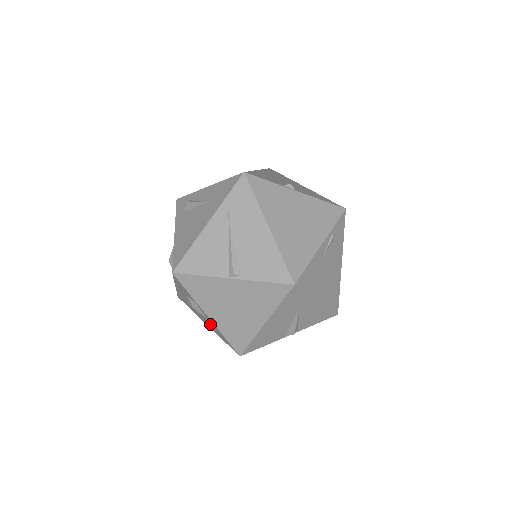
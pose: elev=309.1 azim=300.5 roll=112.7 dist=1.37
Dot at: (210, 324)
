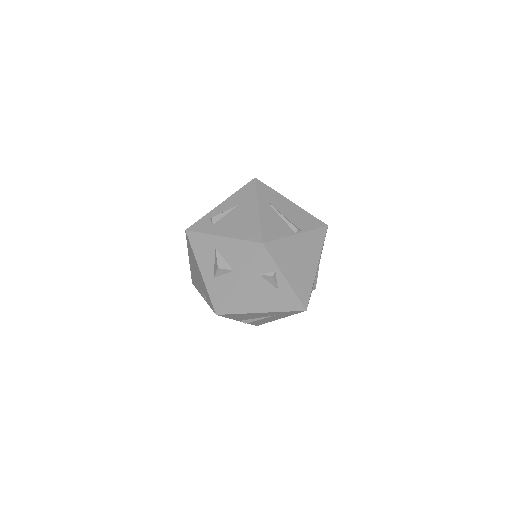
Dot at: (276, 298)
